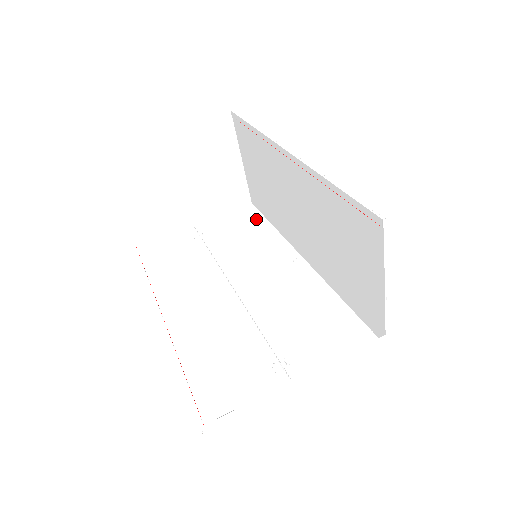
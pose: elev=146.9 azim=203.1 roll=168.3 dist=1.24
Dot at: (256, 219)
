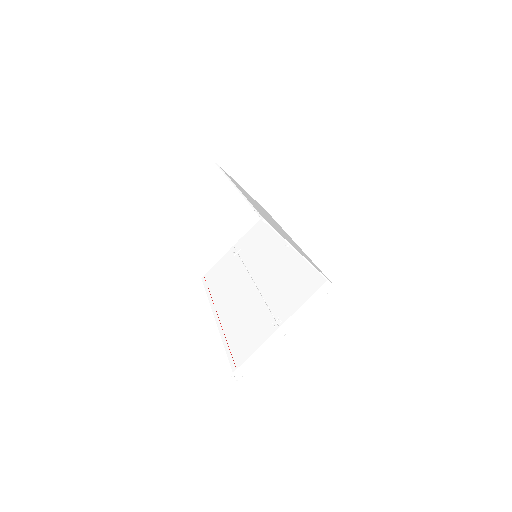
Dot at: occluded
